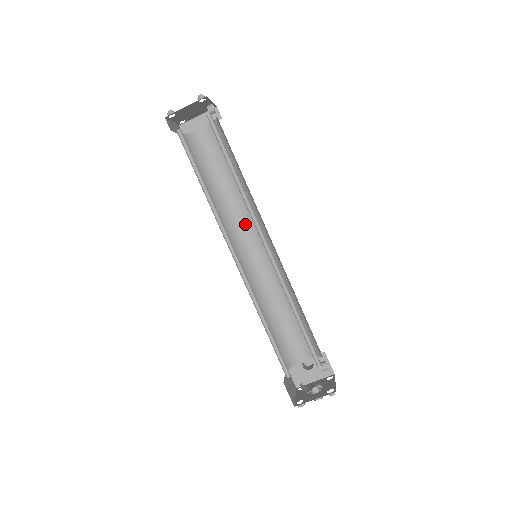
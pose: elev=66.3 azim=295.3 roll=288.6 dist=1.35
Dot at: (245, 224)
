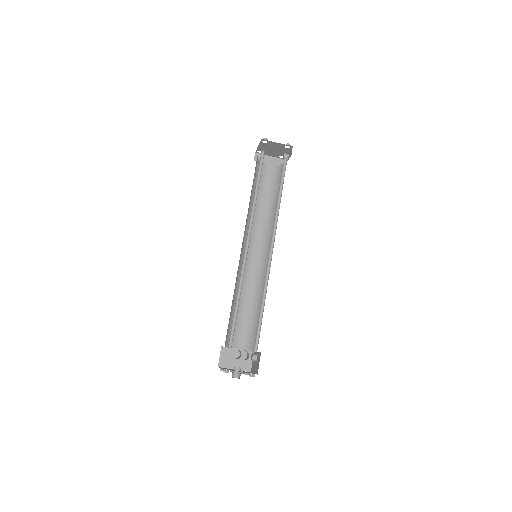
Dot at: (257, 235)
